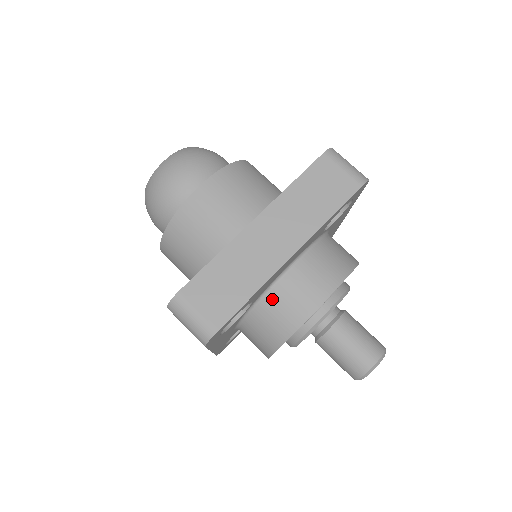
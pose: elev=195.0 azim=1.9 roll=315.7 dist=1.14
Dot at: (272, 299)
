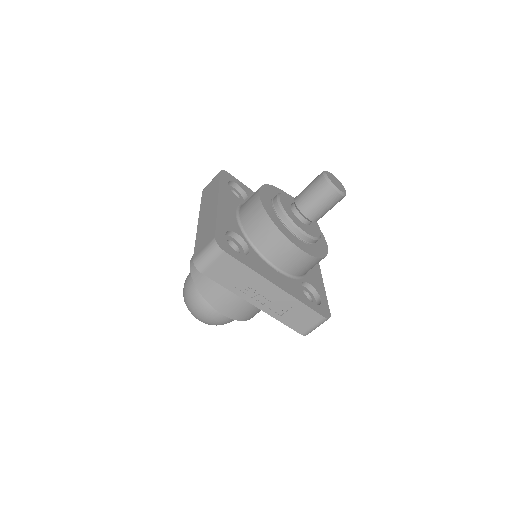
Dot at: (247, 226)
